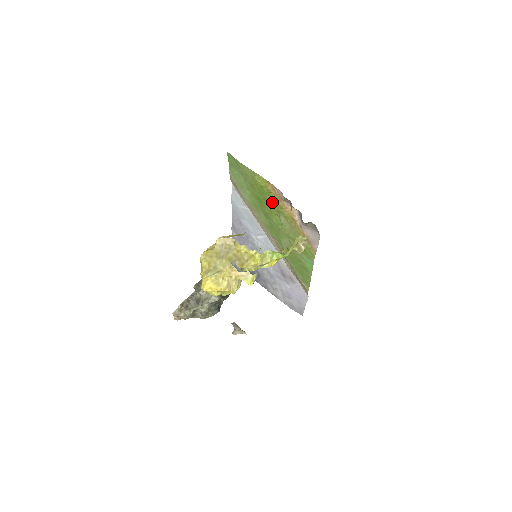
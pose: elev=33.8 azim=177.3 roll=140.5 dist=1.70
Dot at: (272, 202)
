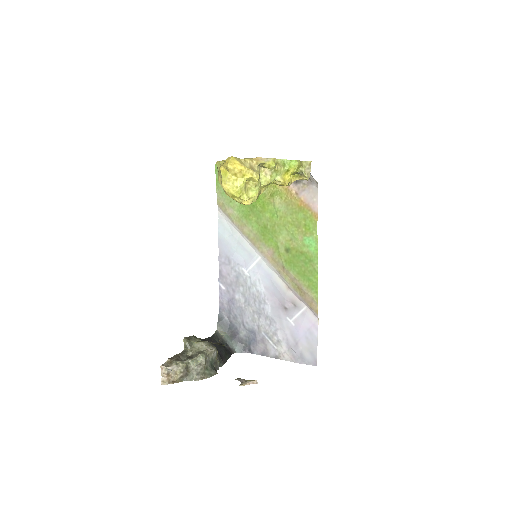
Dot at: occluded
